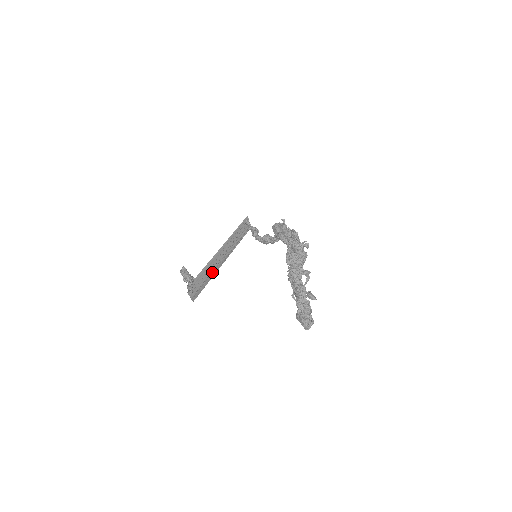
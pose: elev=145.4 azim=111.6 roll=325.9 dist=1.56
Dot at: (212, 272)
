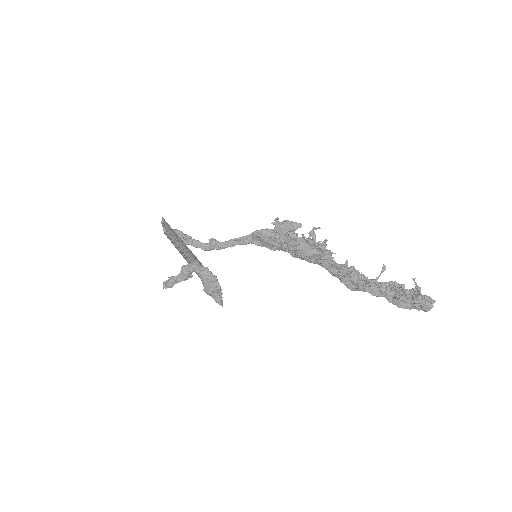
Dot at: (198, 275)
